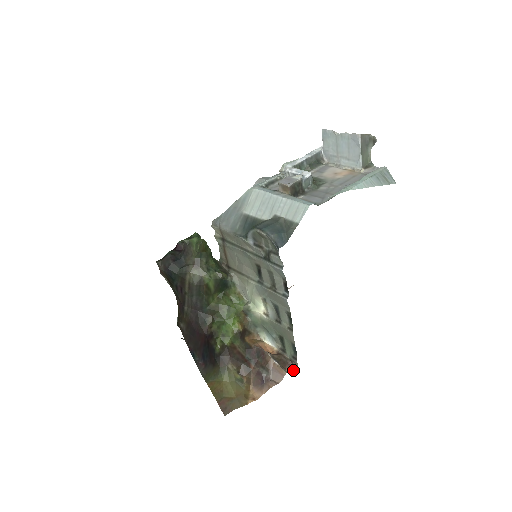
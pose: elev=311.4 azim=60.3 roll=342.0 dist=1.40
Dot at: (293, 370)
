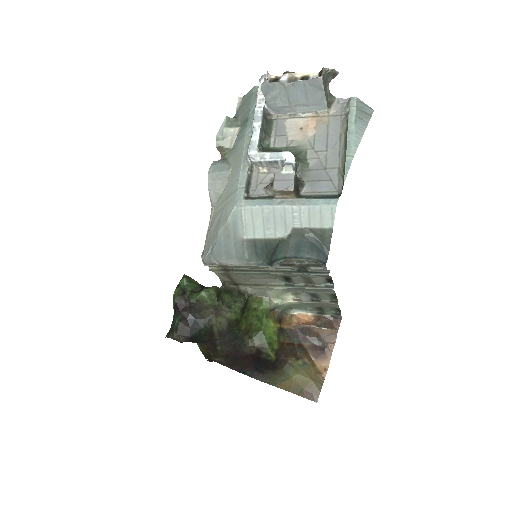
Dot at: occluded
